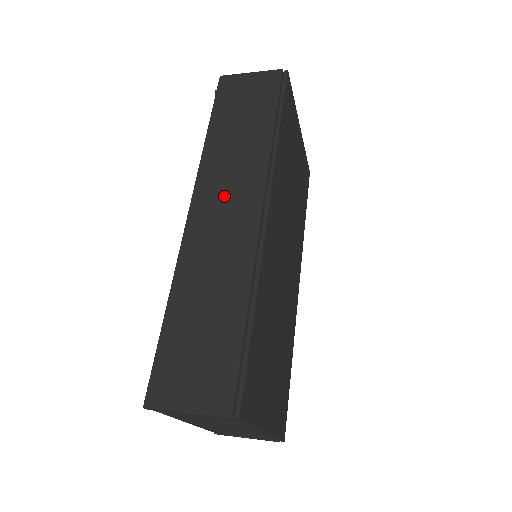
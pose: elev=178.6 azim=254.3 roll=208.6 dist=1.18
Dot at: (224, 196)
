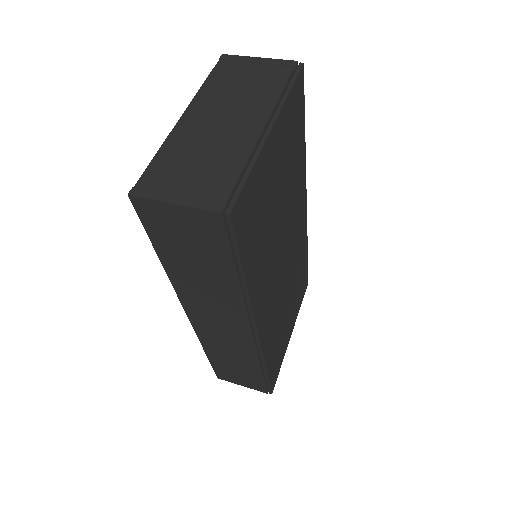
Dot at: (213, 317)
